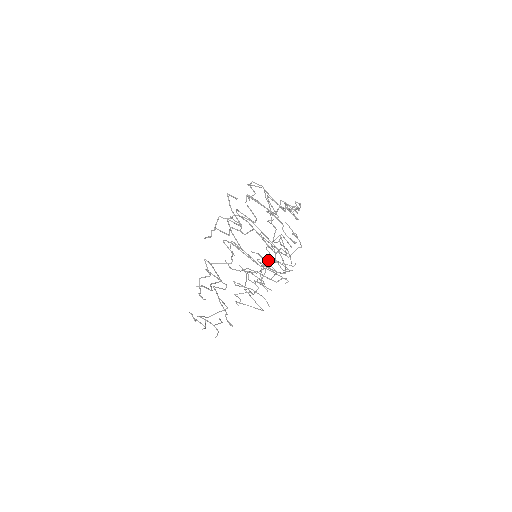
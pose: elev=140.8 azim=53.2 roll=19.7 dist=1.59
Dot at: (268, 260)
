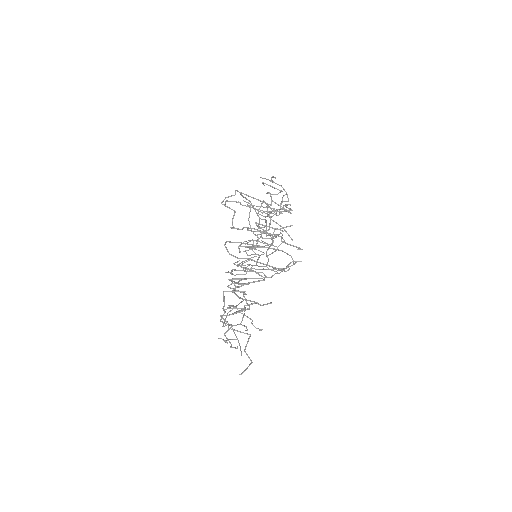
Dot at: (268, 249)
